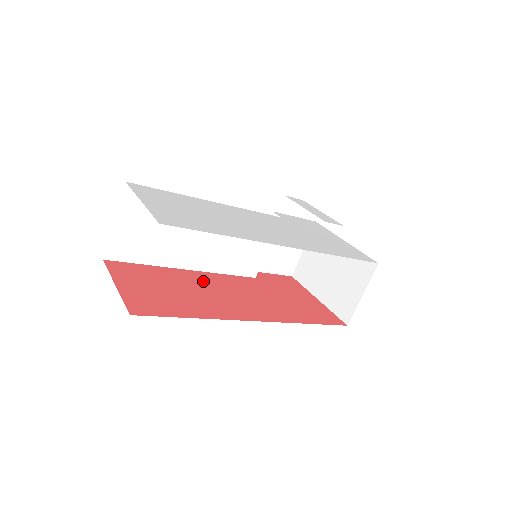
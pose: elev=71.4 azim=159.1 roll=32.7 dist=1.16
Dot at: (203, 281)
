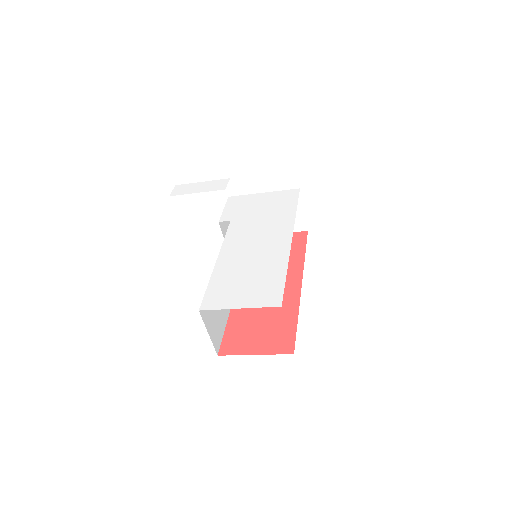
Dot at: occluded
